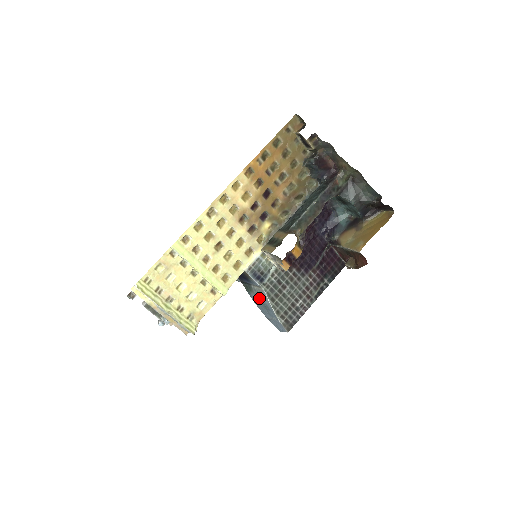
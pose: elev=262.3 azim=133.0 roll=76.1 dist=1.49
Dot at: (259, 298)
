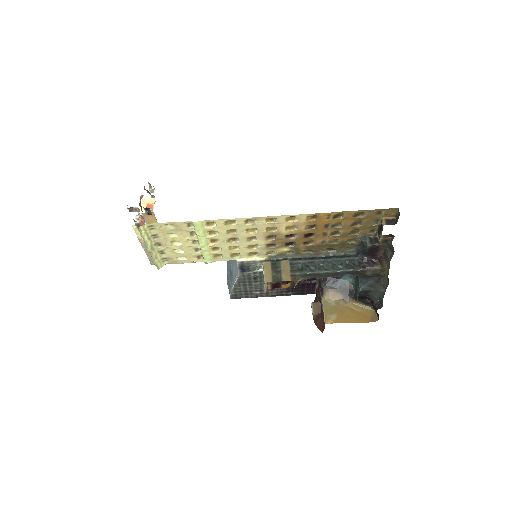
Dot at: (232, 265)
